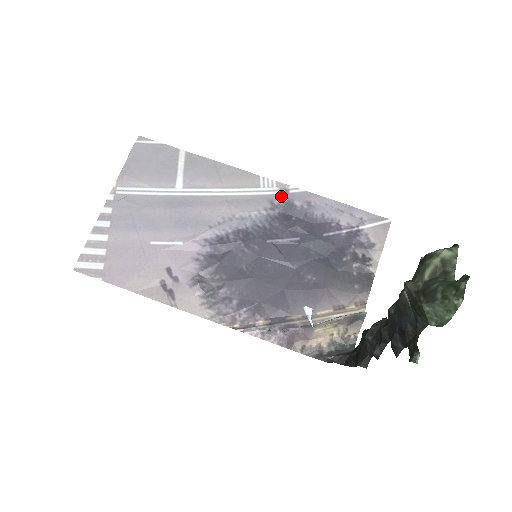
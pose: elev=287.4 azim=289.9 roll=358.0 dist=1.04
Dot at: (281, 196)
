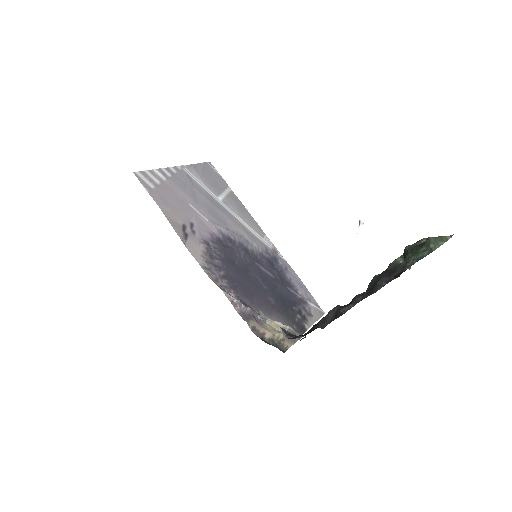
Dot at: (273, 251)
